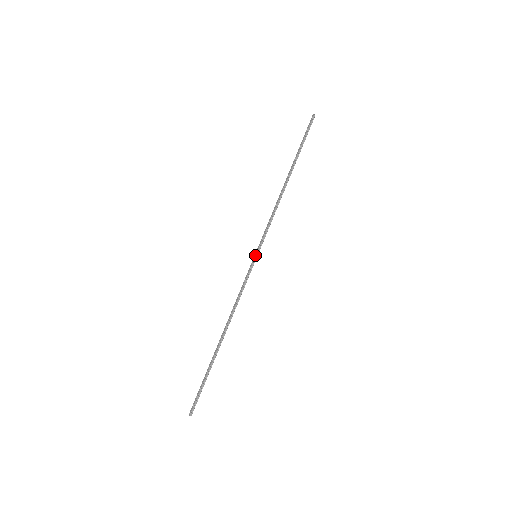
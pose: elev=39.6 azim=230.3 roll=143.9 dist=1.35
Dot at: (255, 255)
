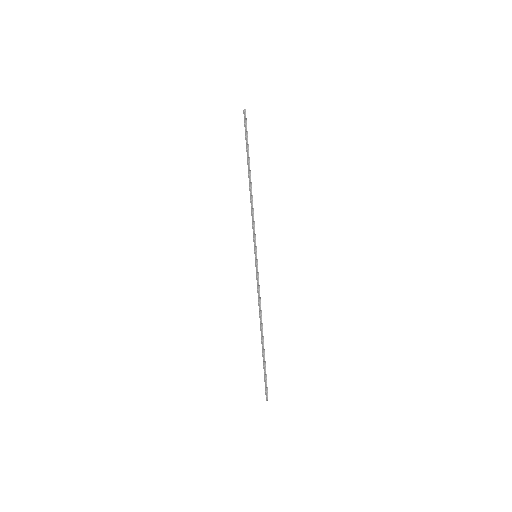
Dot at: (255, 256)
